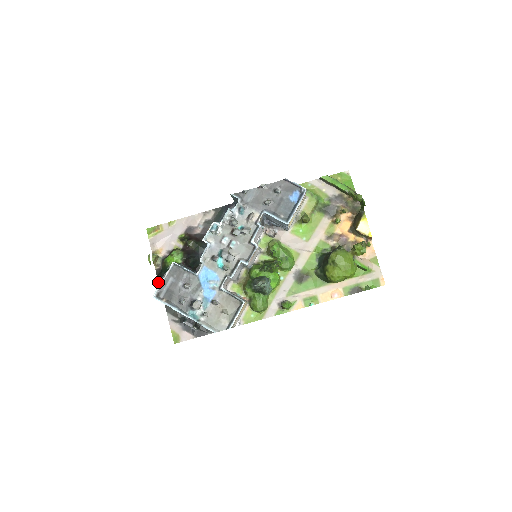
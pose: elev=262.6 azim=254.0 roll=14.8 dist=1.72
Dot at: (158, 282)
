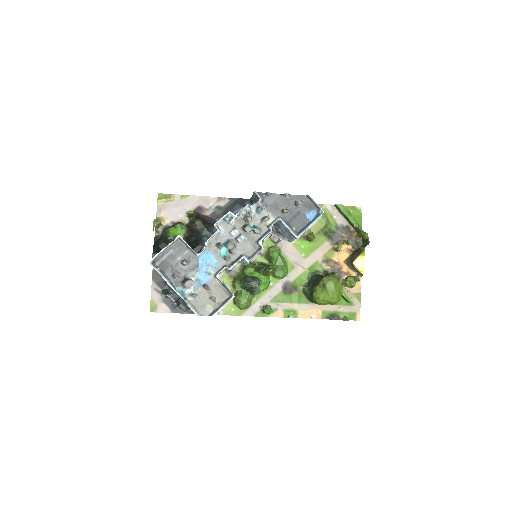
Dot at: (154, 248)
